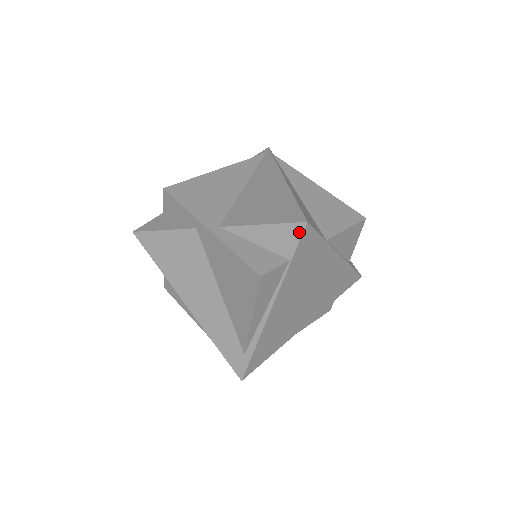
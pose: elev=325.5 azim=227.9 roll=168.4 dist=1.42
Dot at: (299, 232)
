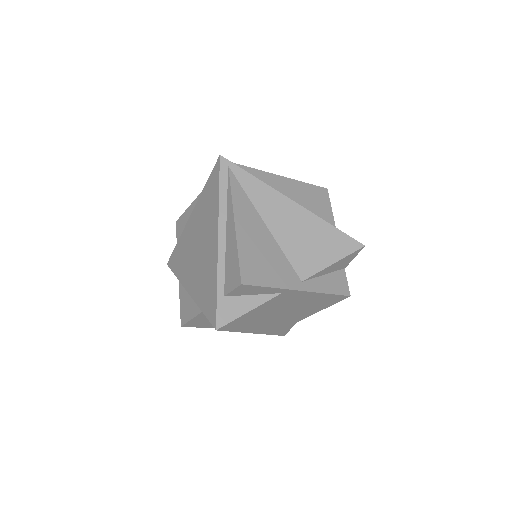
Dot at: occluded
